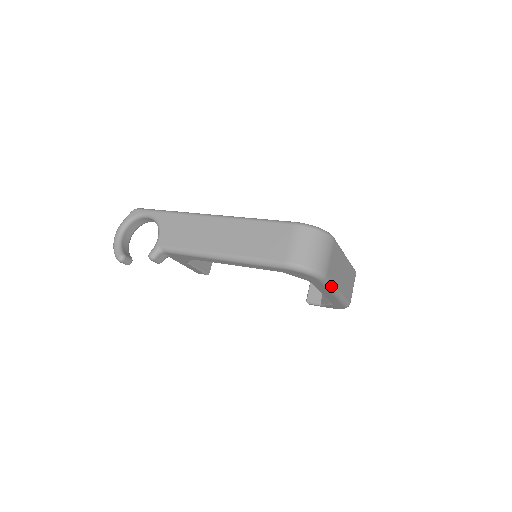
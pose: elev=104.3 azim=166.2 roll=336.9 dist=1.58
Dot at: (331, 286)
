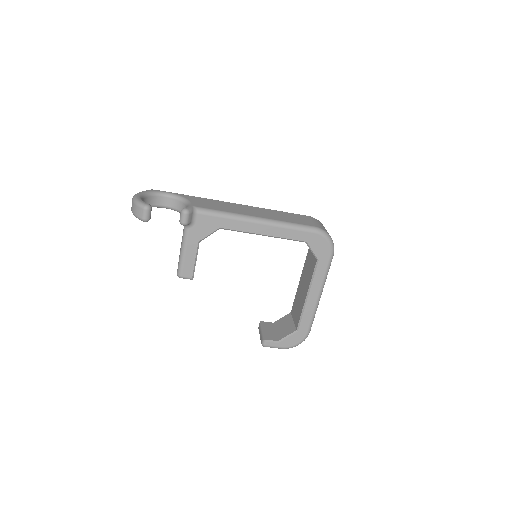
Dot at: occluded
